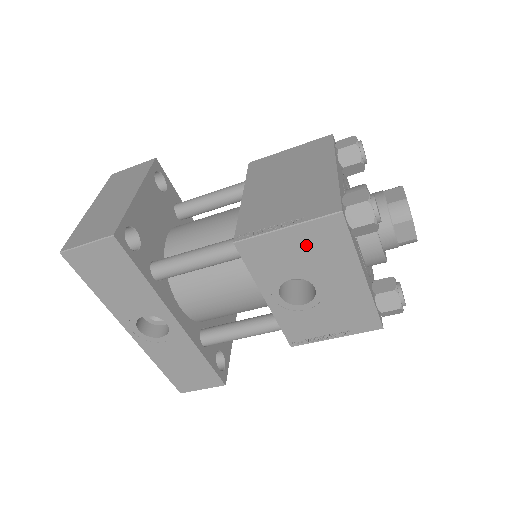
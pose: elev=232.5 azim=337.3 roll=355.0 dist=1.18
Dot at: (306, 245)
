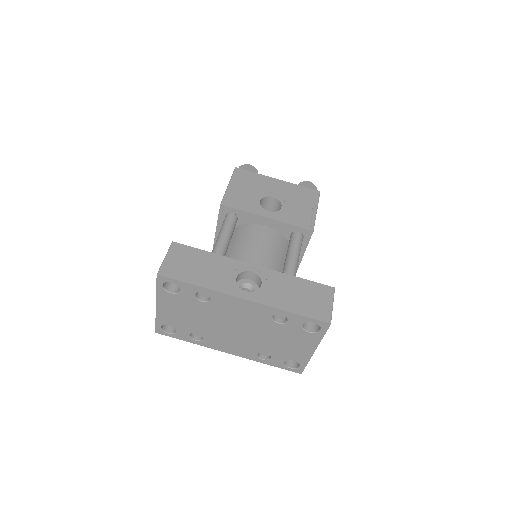
Dot at: (243, 185)
